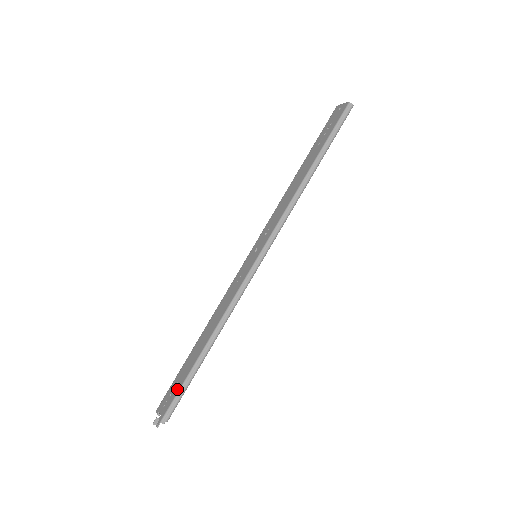
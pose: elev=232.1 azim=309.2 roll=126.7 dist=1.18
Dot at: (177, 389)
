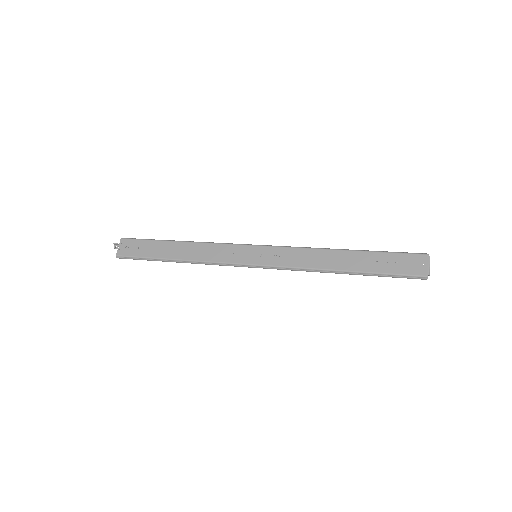
Dot at: (139, 254)
